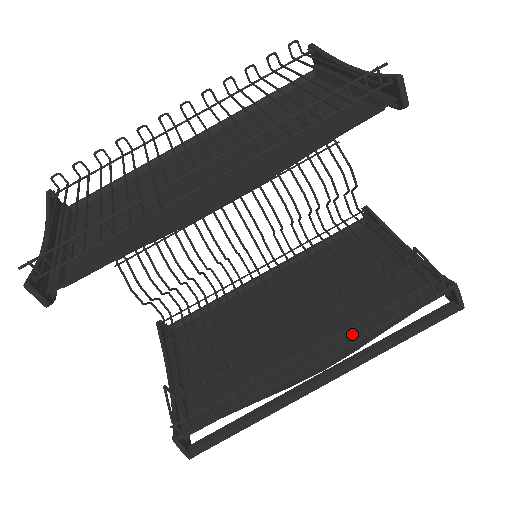
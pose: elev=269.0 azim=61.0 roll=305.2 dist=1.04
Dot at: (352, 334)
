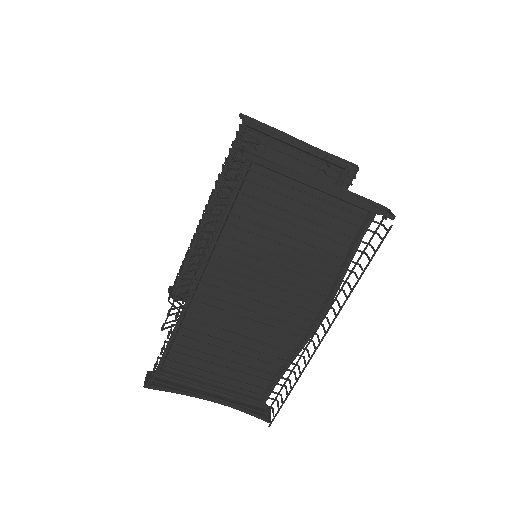
Dot at: occluded
